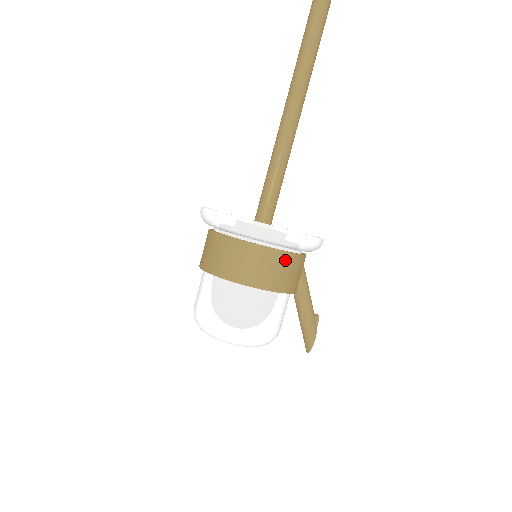
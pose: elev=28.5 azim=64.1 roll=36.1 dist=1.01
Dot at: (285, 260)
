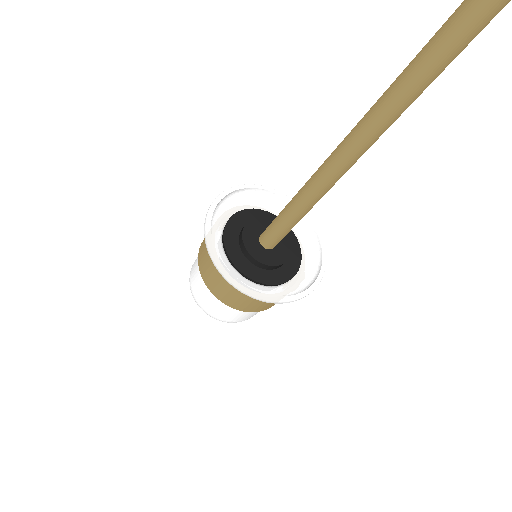
Dot at: occluded
